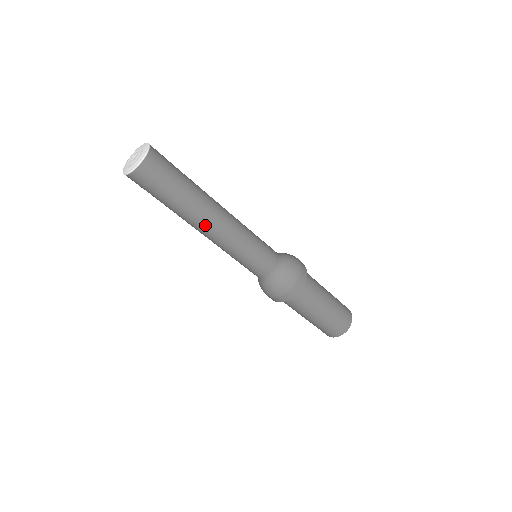
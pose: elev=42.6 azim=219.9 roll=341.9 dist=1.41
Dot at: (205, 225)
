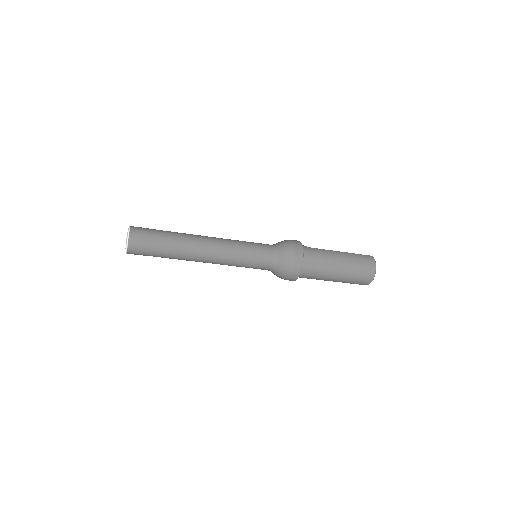
Dot at: (197, 259)
